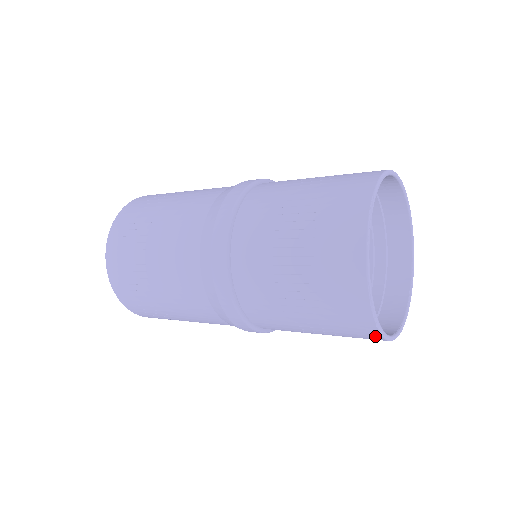
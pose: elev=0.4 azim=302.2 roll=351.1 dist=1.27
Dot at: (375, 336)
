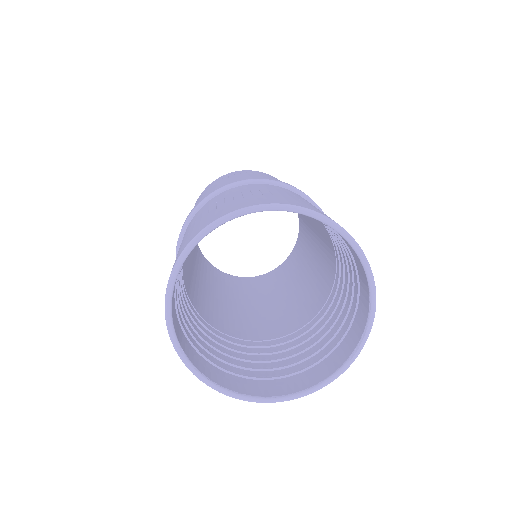
Dot at: occluded
